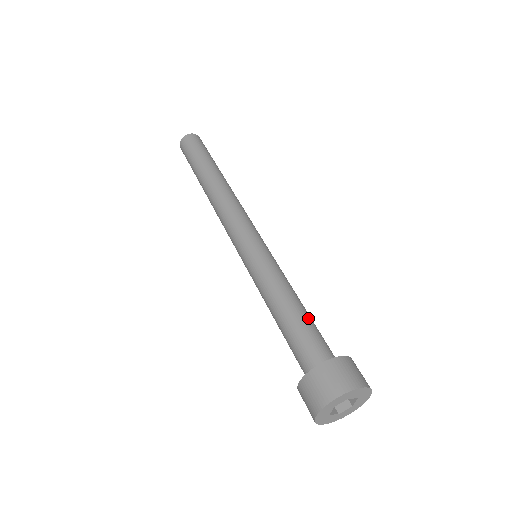
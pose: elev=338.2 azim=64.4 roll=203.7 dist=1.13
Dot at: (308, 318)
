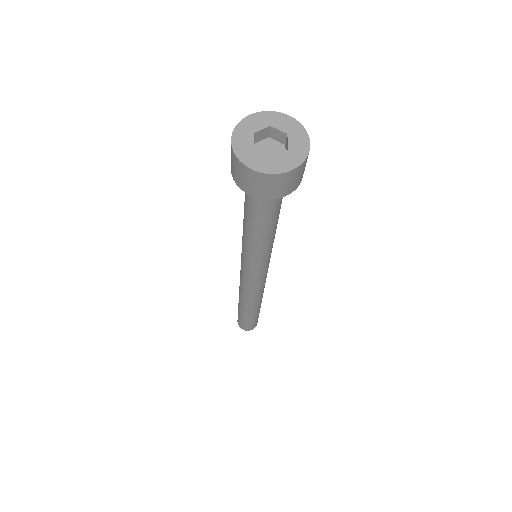
Dot at: occluded
